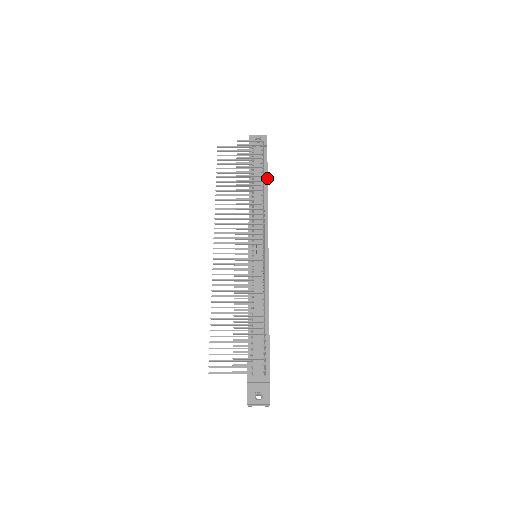
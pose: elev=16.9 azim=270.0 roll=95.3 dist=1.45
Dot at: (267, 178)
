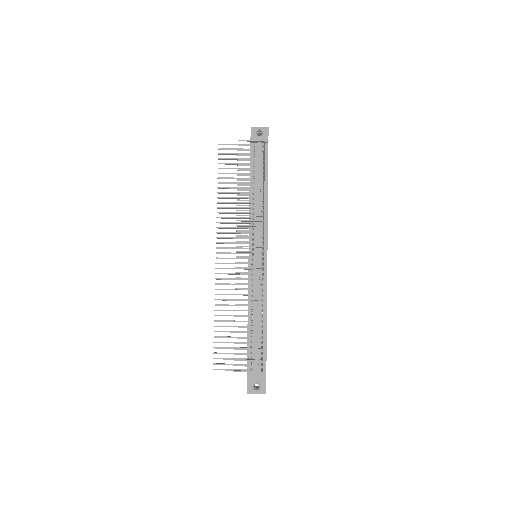
Dot at: (267, 178)
